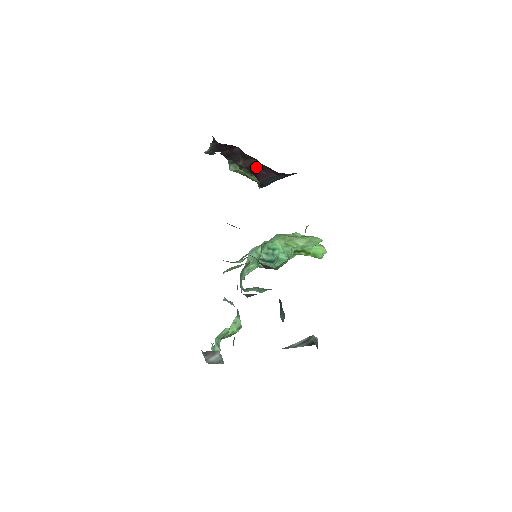
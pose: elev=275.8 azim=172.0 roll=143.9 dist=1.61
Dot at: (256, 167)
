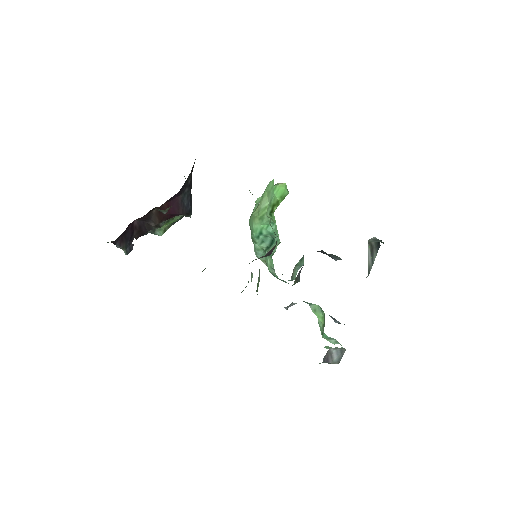
Dot at: occluded
